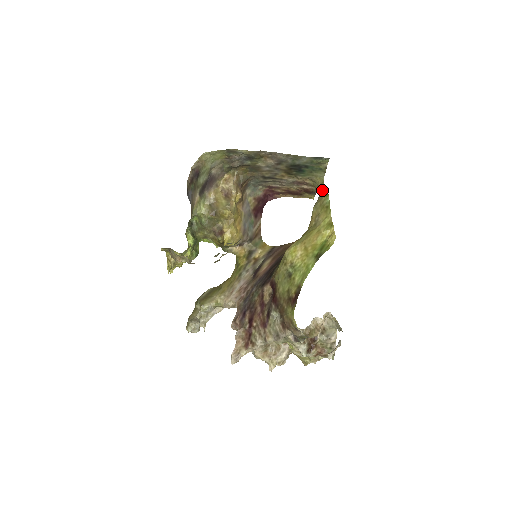
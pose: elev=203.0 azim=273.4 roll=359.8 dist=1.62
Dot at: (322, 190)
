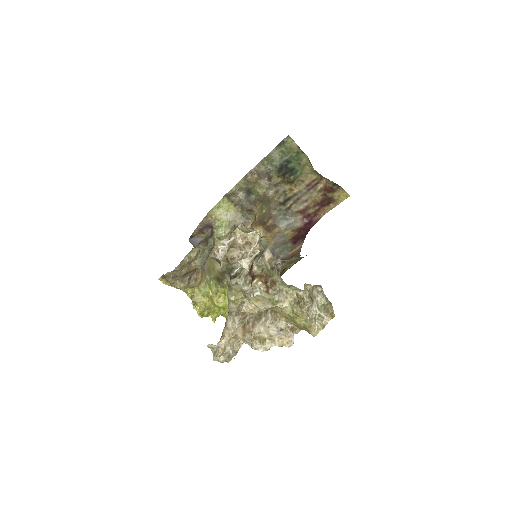
Dot at: occluded
